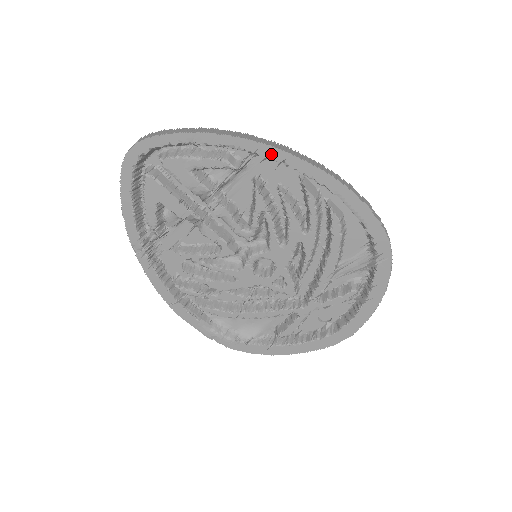
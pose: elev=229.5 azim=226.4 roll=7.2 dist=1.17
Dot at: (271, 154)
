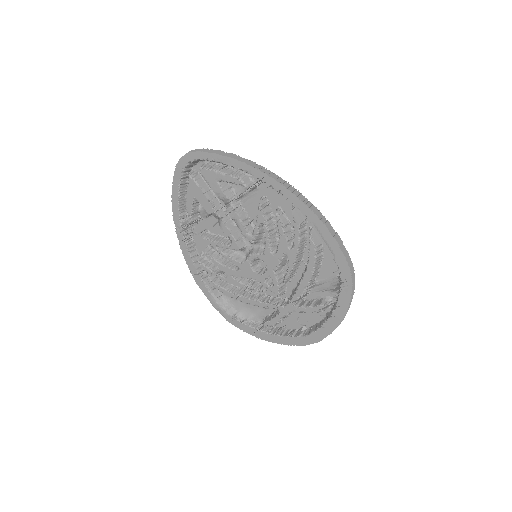
Dot at: (272, 183)
